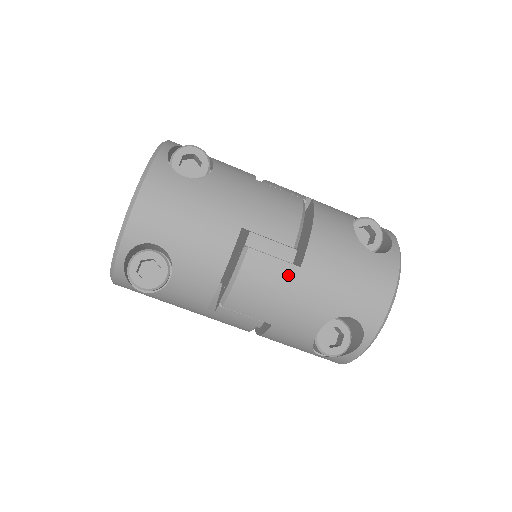
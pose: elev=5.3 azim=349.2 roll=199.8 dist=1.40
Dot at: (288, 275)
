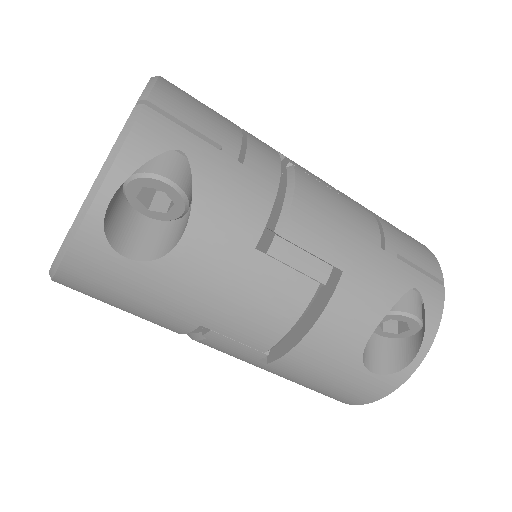
Dot at: (250, 361)
